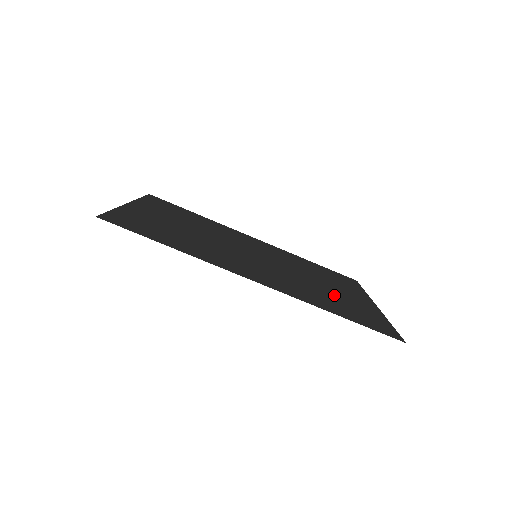
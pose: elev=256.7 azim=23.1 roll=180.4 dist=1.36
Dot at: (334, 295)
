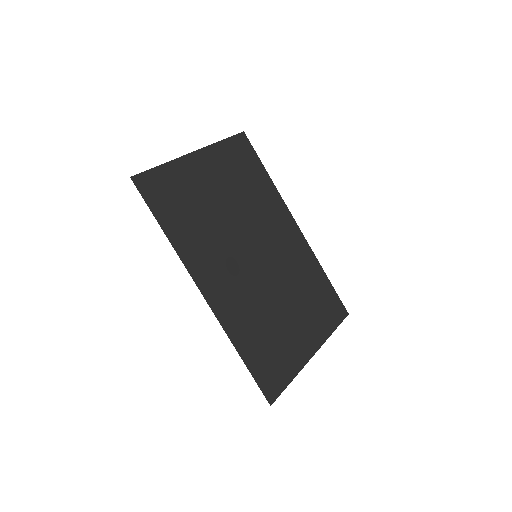
Dot at: (277, 329)
